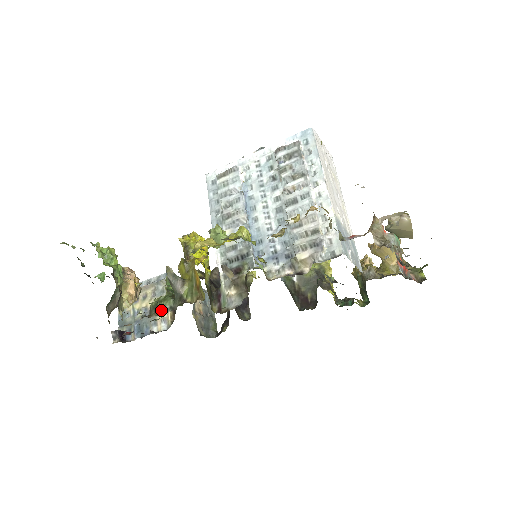
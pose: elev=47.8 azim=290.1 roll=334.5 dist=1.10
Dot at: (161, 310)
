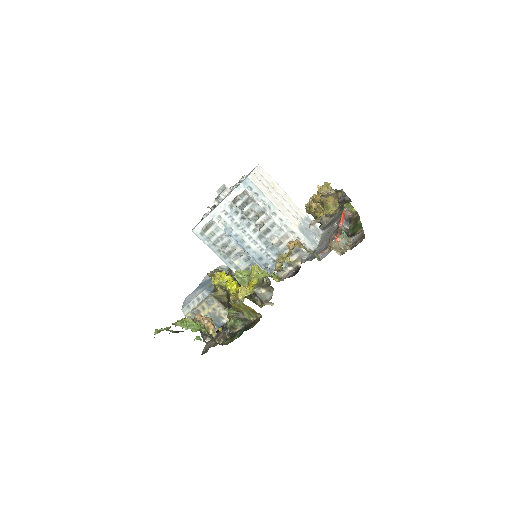
Dot at: (237, 328)
